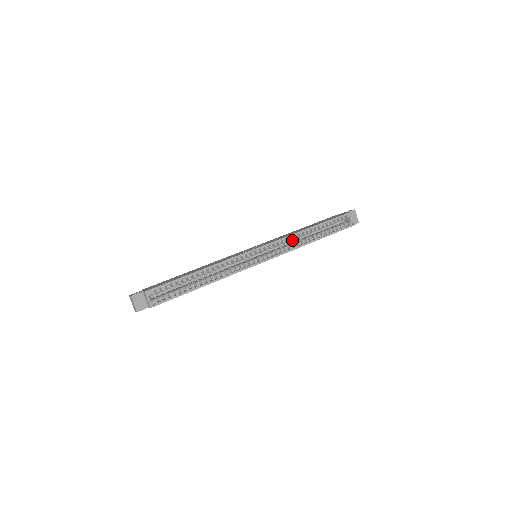
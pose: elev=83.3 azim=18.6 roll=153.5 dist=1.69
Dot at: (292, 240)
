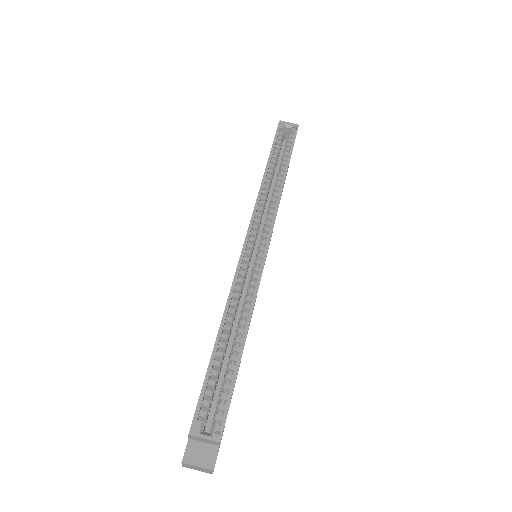
Dot at: (267, 204)
